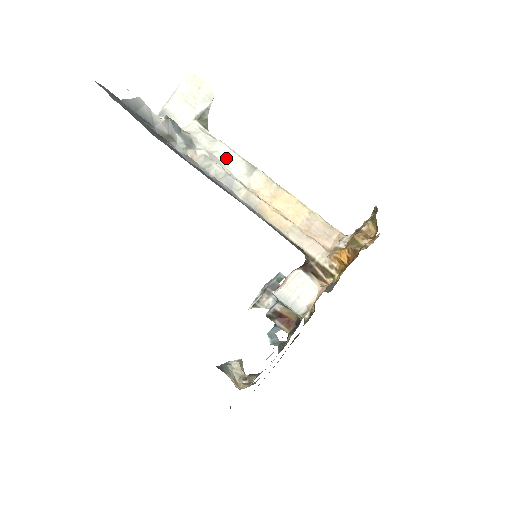
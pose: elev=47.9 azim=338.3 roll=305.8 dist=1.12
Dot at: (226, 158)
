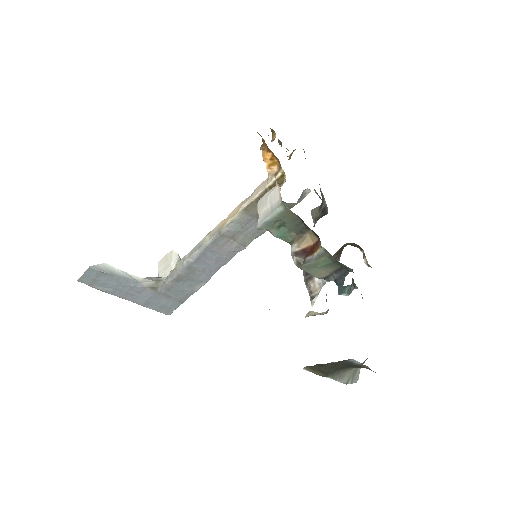
Dot at: occluded
